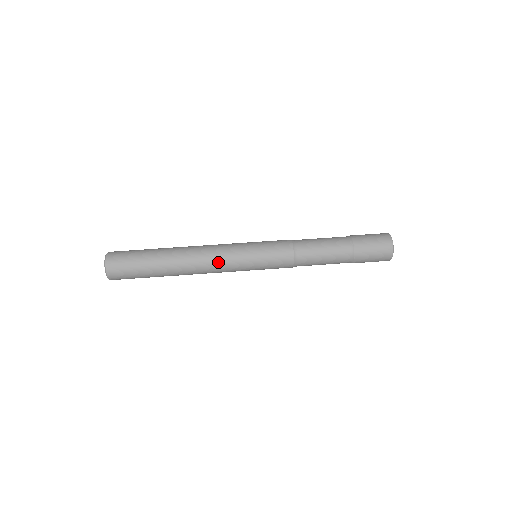
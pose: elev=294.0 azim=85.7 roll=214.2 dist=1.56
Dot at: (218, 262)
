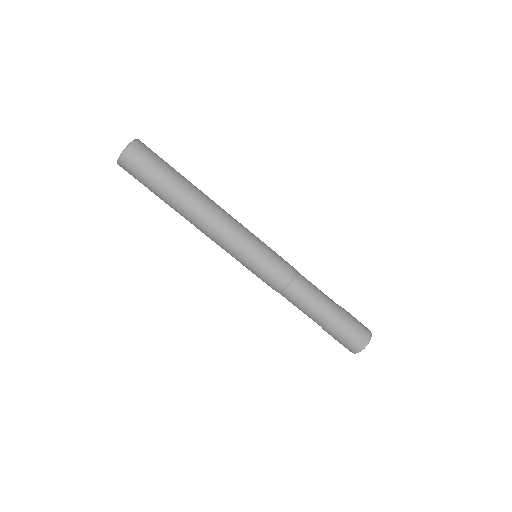
Dot at: (215, 242)
